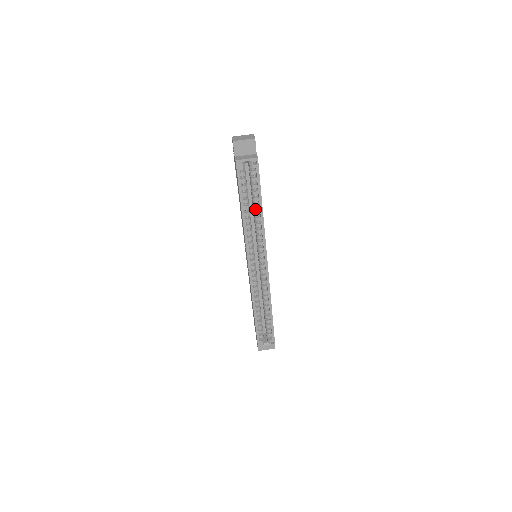
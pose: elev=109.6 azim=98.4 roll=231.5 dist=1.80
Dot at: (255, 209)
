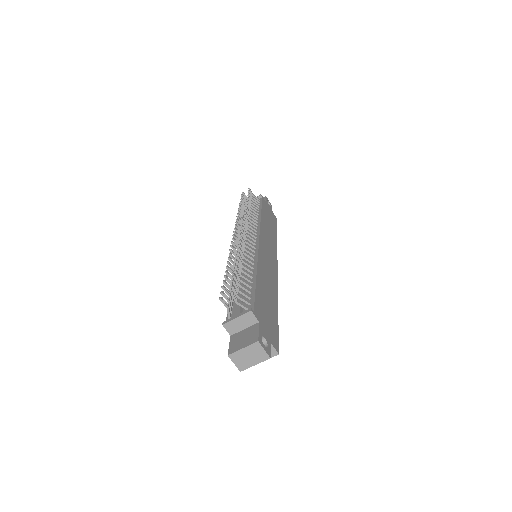
Dot at: occluded
